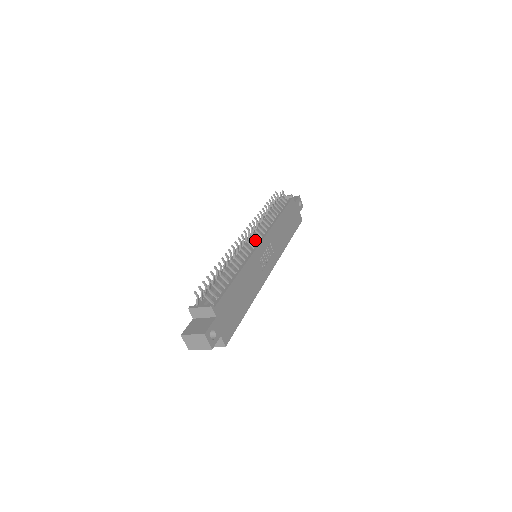
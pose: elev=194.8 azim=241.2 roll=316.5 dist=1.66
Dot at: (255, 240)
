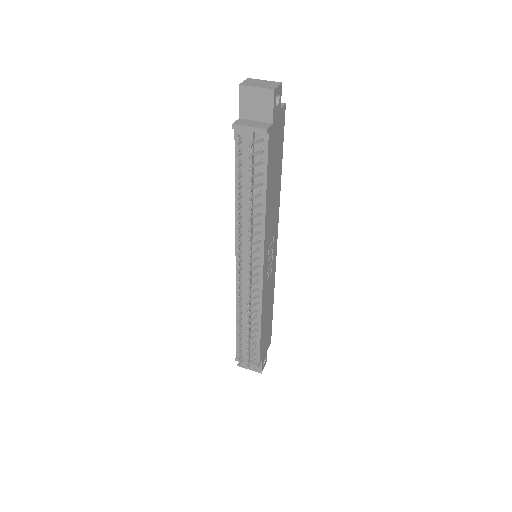
Dot at: (252, 263)
